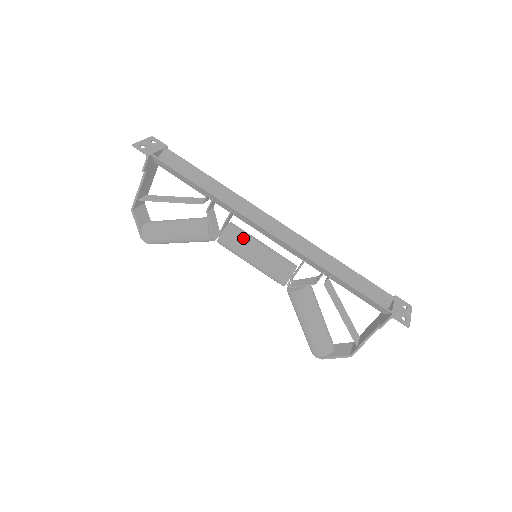
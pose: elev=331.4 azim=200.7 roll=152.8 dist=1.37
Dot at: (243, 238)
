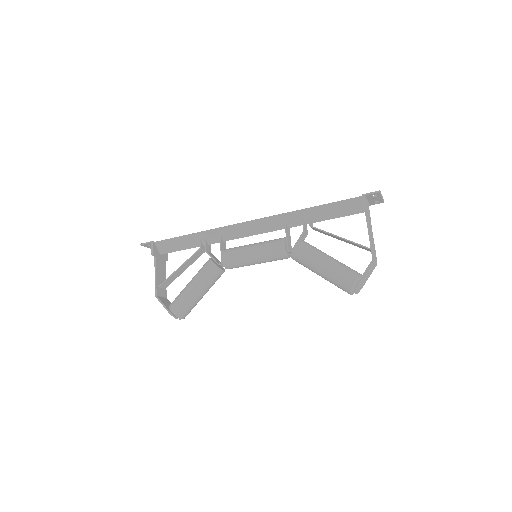
Dot at: (238, 247)
